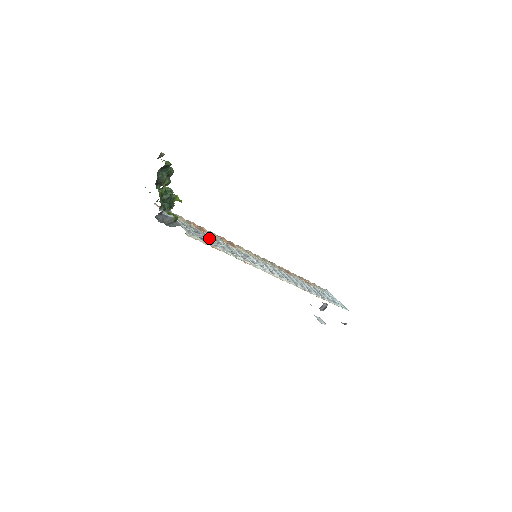
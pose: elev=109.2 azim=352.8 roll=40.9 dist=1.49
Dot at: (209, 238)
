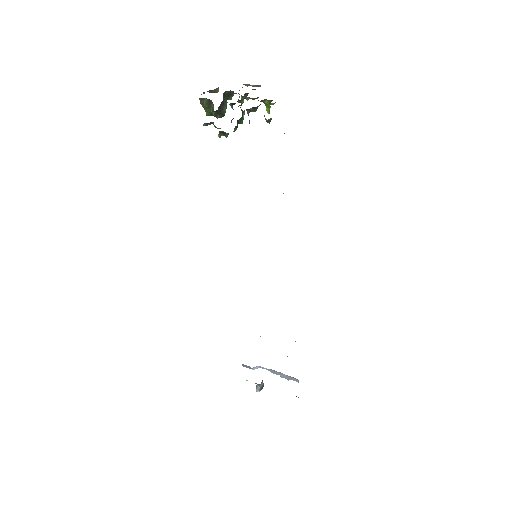
Dot at: occluded
